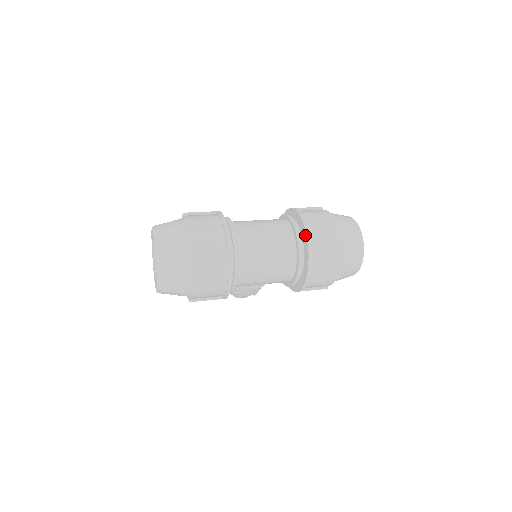
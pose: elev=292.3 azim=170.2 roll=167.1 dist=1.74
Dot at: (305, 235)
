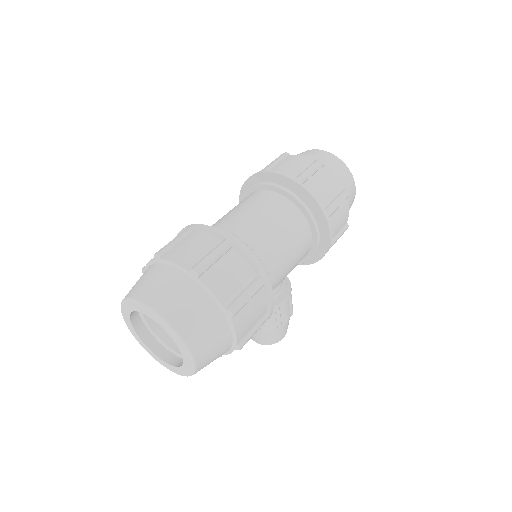
Dot at: (280, 177)
